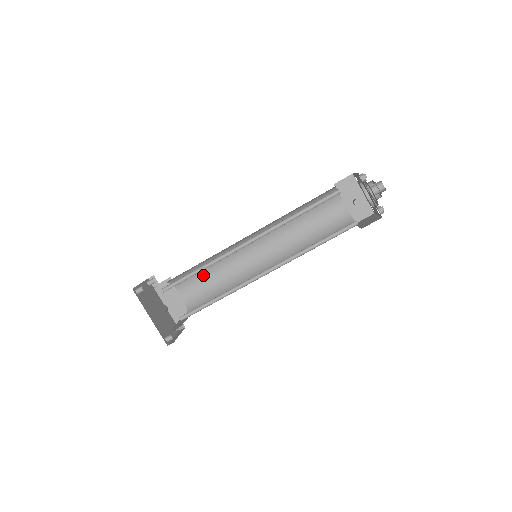
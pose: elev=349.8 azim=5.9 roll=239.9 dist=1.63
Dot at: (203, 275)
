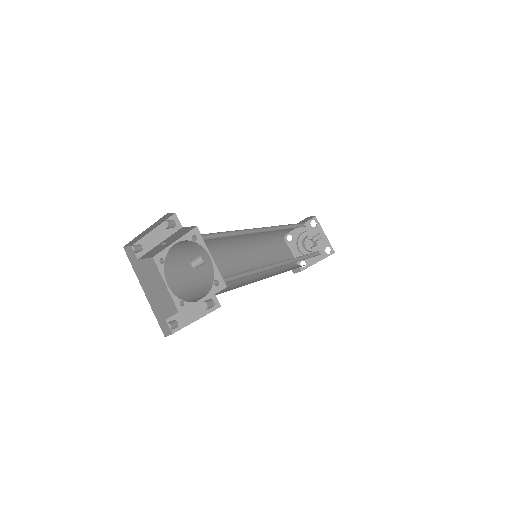
Dot at: (192, 268)
